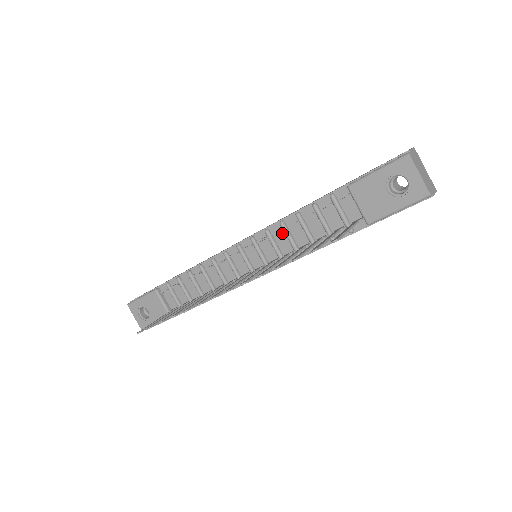
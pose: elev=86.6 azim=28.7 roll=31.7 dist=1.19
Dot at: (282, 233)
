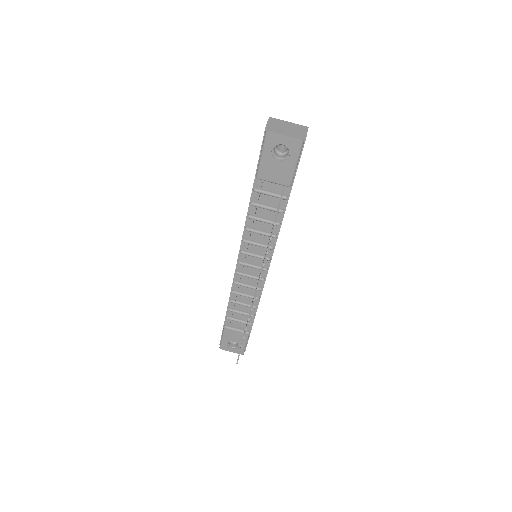
Dot at: (253, 234)
